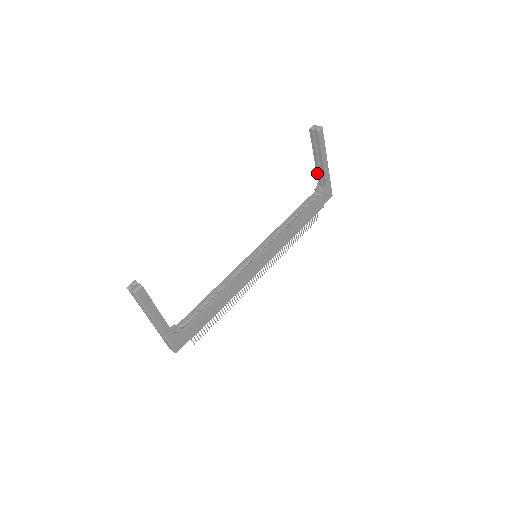
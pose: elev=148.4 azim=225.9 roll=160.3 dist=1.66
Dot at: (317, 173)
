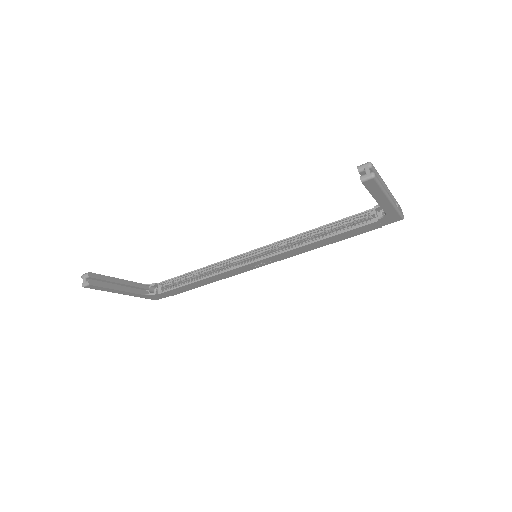
Dot at: occluded
